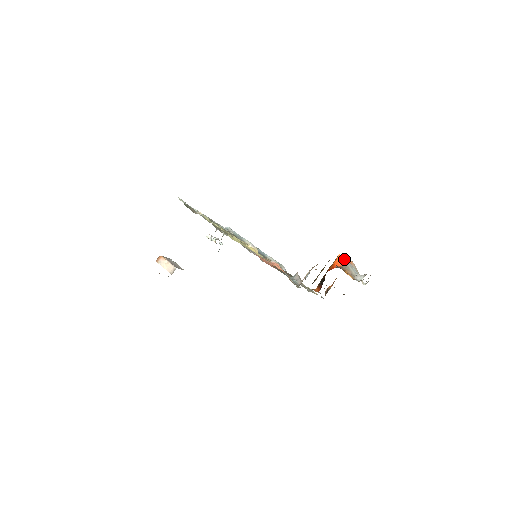
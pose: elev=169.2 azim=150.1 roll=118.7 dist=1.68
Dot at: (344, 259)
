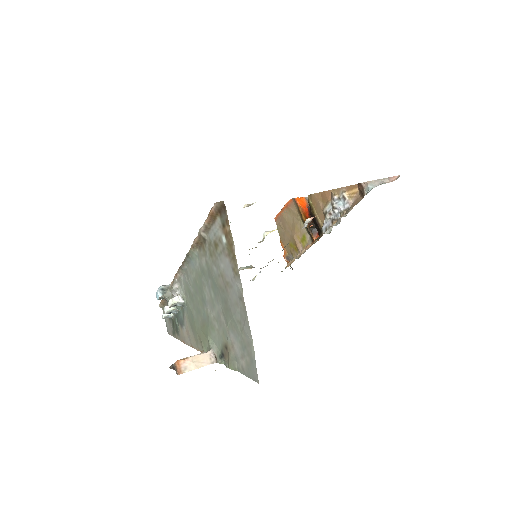
Dot at: (302, 198)
